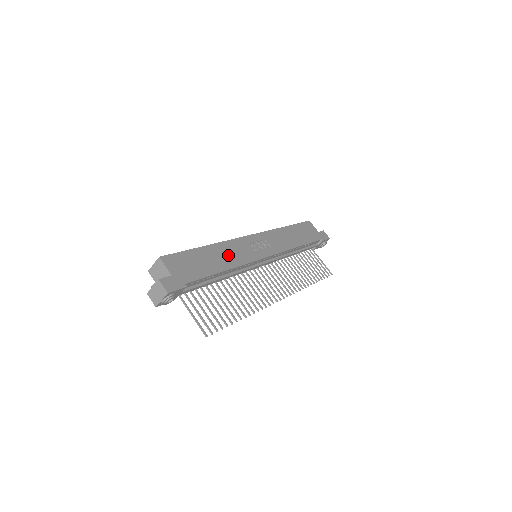
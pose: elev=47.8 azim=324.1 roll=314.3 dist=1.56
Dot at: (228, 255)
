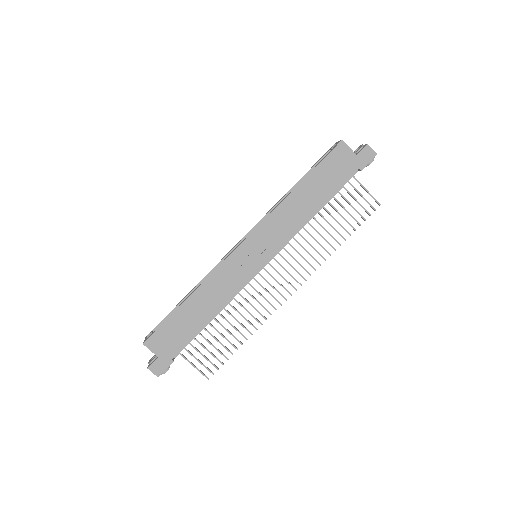
Dot at: (213, 296)
